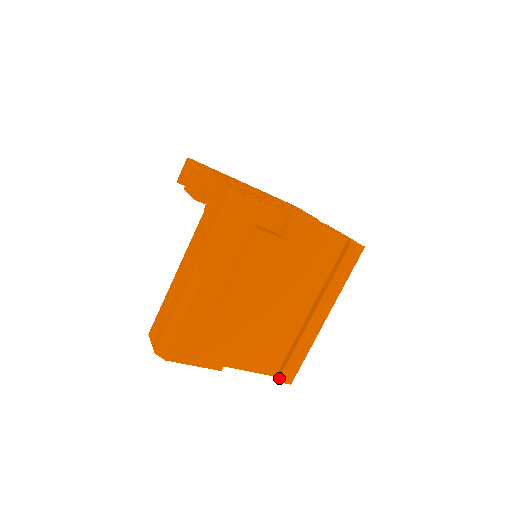
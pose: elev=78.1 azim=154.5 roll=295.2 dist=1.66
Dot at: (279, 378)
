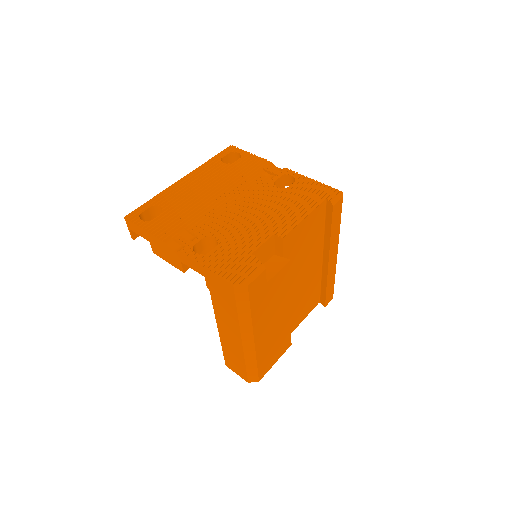
Dot at: (325, 305)
